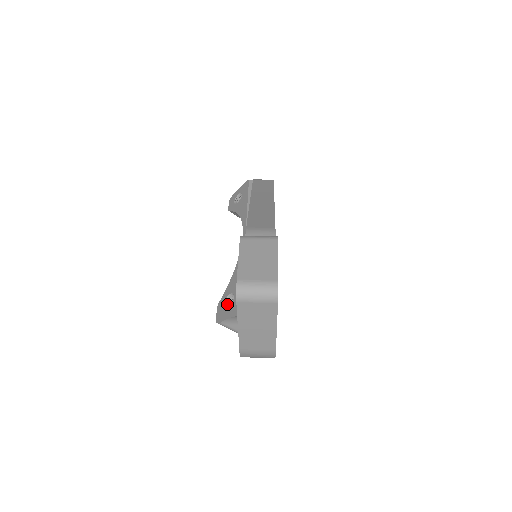
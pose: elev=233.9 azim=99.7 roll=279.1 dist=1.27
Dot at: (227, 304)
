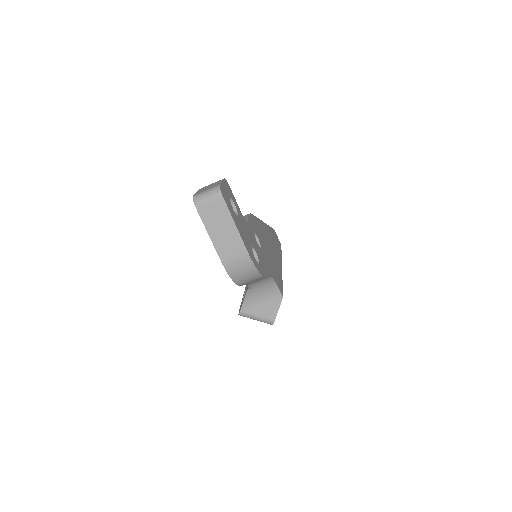
Dot at: occluded
